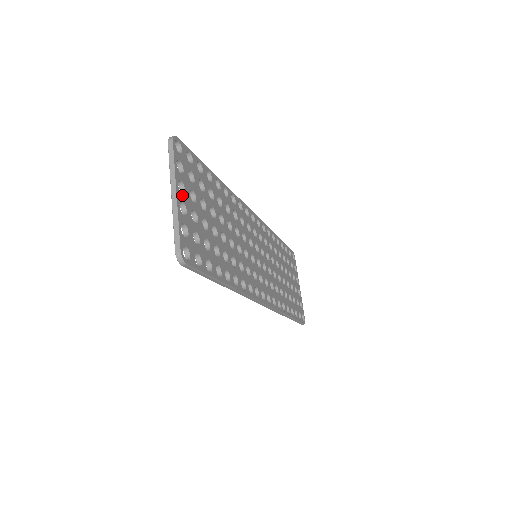
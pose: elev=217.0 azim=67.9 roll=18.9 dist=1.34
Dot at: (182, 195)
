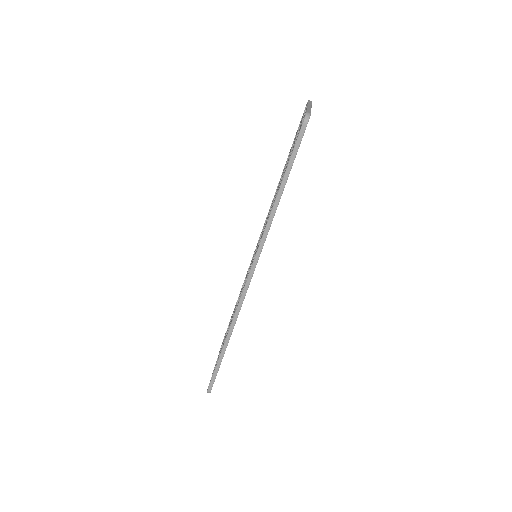
Dot at: occluded
